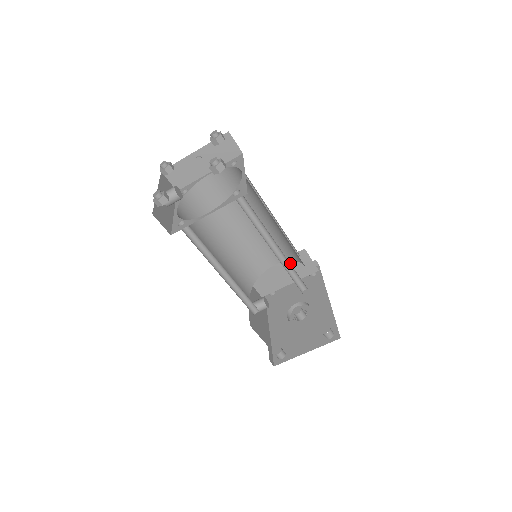
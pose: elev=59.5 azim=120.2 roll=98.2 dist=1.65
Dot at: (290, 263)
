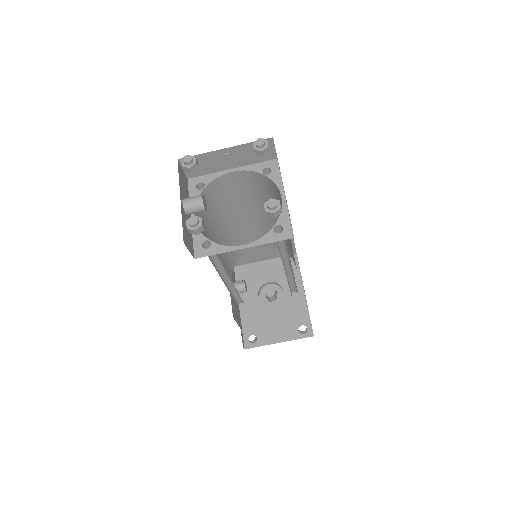
Dot at: occluded
